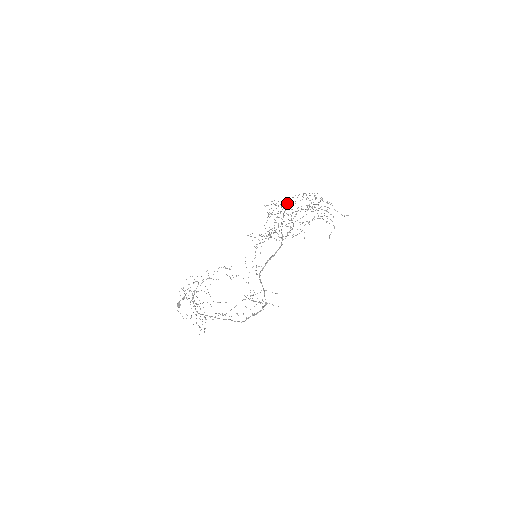
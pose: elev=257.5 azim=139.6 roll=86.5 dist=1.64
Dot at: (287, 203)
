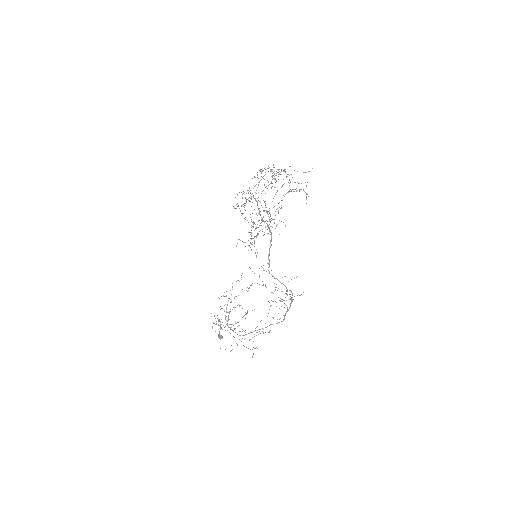
Dot at: occluded
